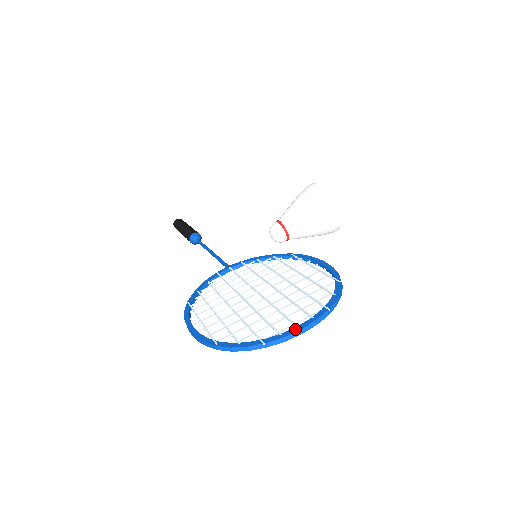
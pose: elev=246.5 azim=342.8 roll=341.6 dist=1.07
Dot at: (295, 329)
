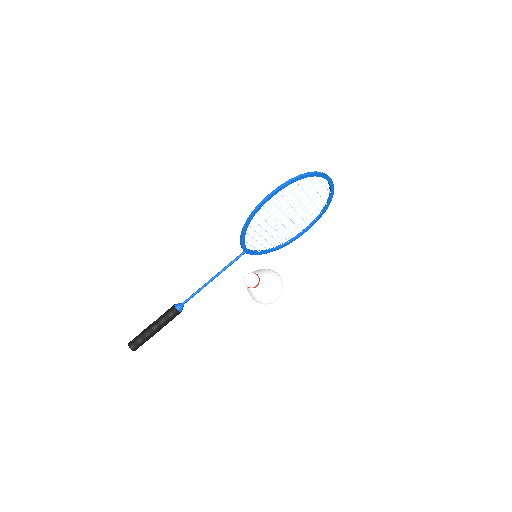
Dot at: (328, 179)
